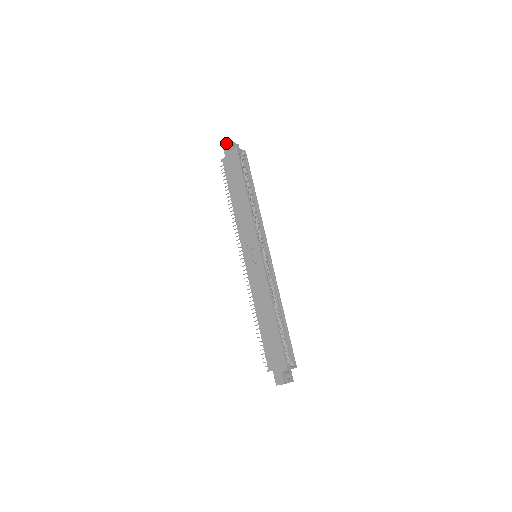
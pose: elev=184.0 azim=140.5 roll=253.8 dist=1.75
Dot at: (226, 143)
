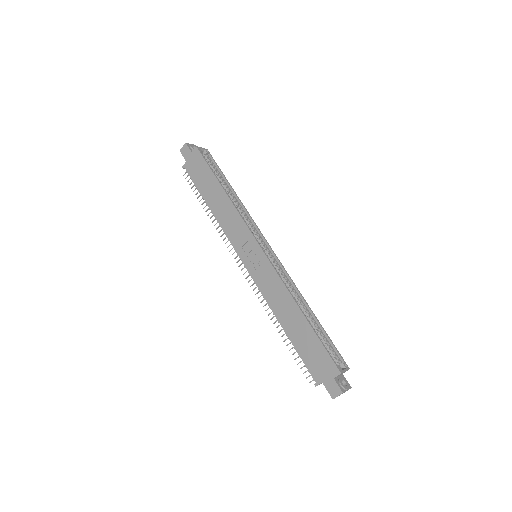
Dot at: (183, 146)
